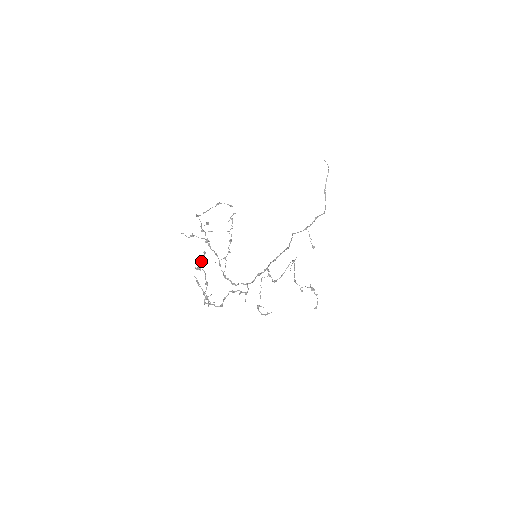
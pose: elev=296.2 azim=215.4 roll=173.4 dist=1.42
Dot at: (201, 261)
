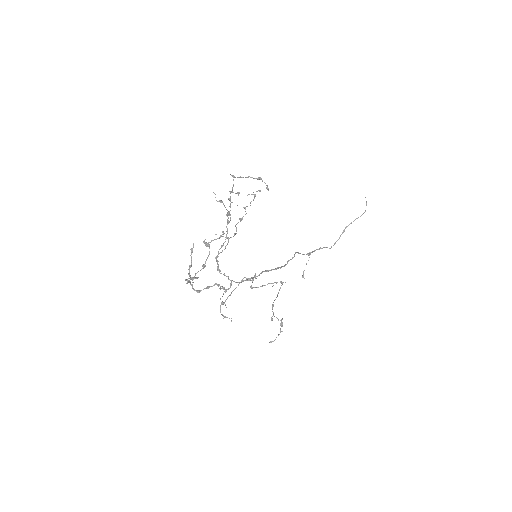
Dot at: occluded
